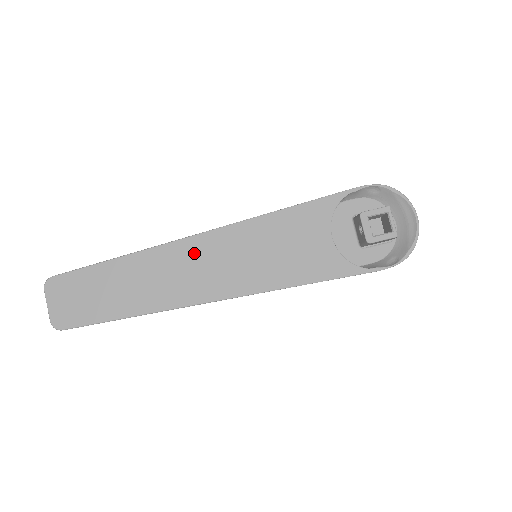
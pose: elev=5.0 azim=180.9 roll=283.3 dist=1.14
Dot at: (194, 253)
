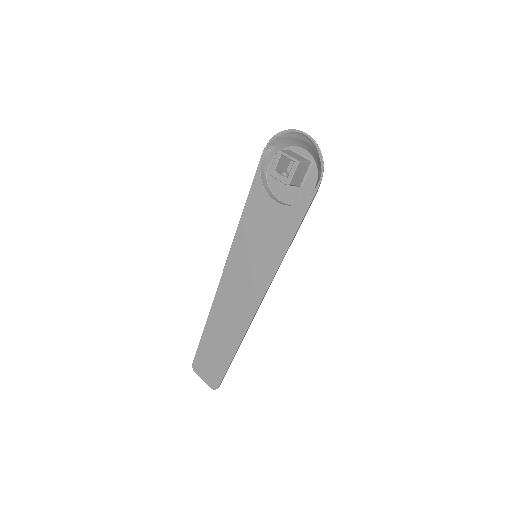
Dot at: (229, 287)
